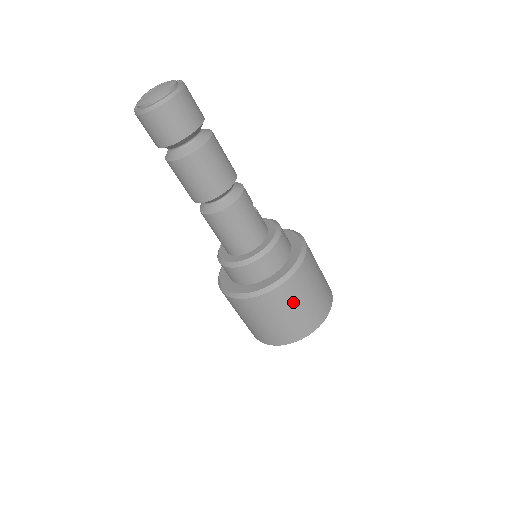
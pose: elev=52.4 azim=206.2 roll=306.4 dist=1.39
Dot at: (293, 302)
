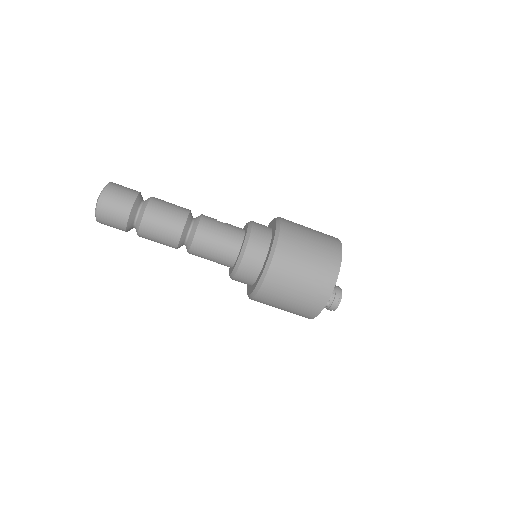
Dot at: (298, 257)
